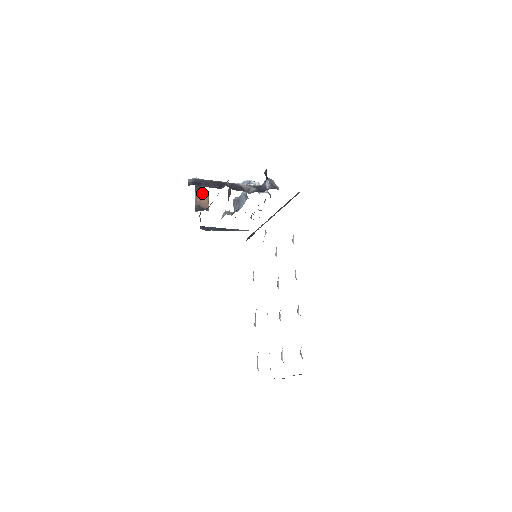
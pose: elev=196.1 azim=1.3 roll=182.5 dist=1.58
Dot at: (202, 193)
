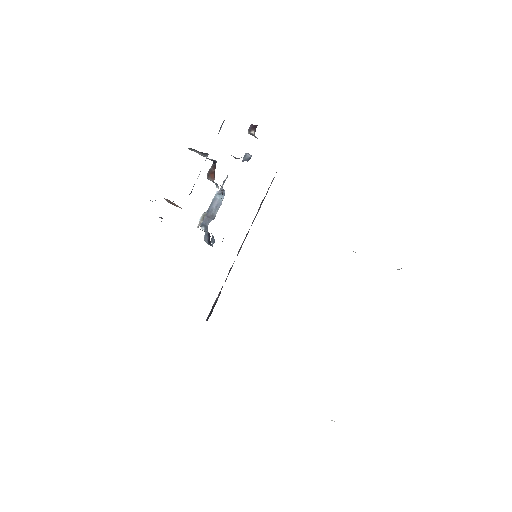
Dot at: occluded
